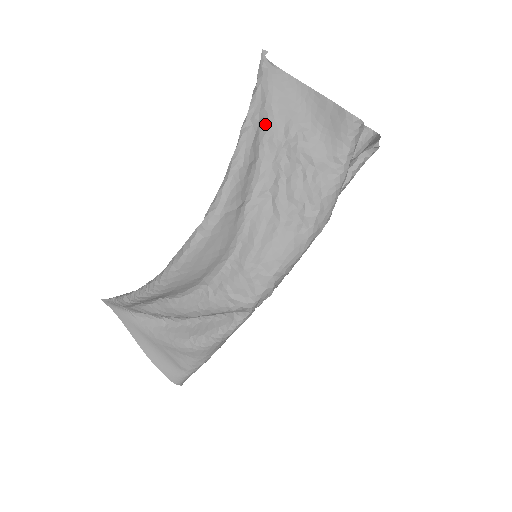
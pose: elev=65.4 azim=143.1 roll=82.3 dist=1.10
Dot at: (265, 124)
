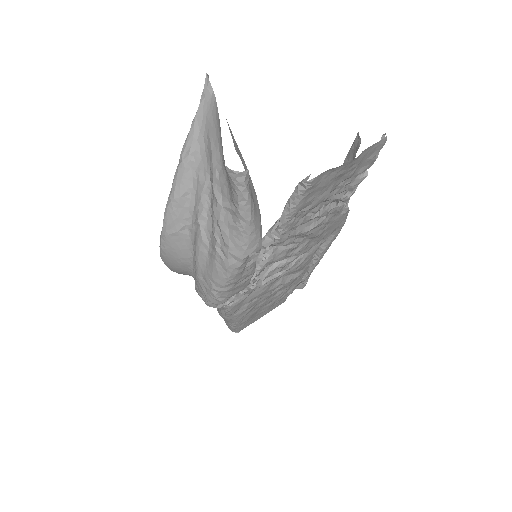
Dot at: (197, 157)
